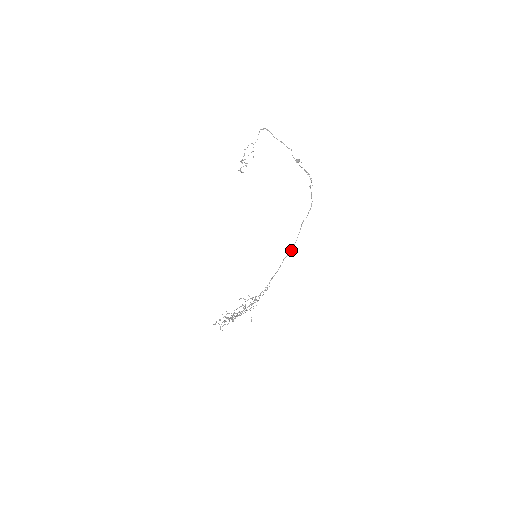
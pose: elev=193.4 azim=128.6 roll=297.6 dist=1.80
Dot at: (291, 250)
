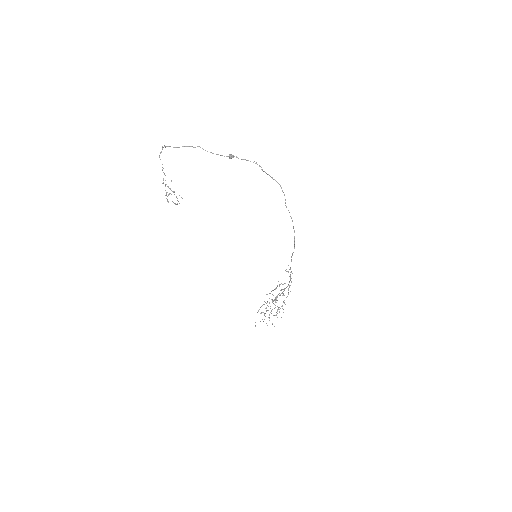
Dot at: (294, 231)
